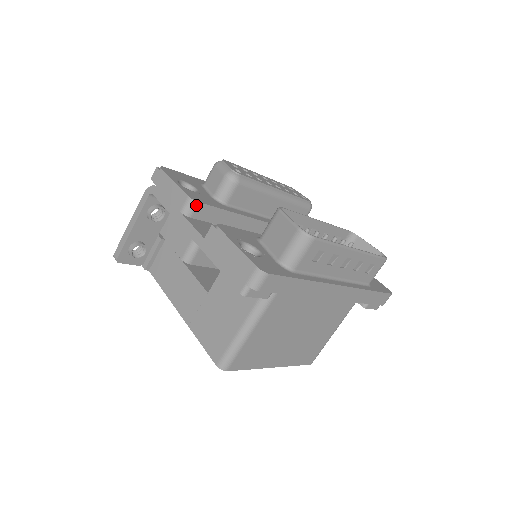
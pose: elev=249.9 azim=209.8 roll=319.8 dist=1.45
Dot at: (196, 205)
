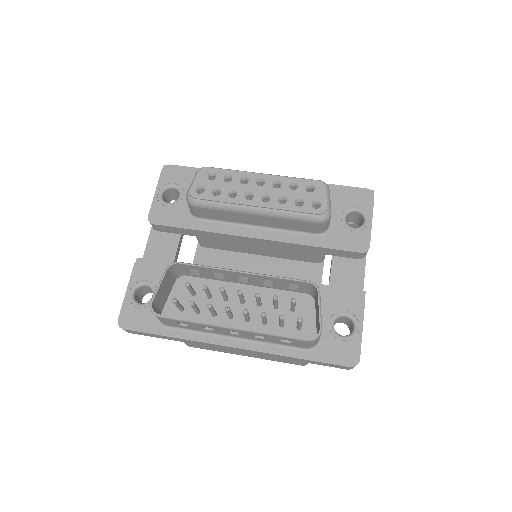
Dot at: (154, 225)
